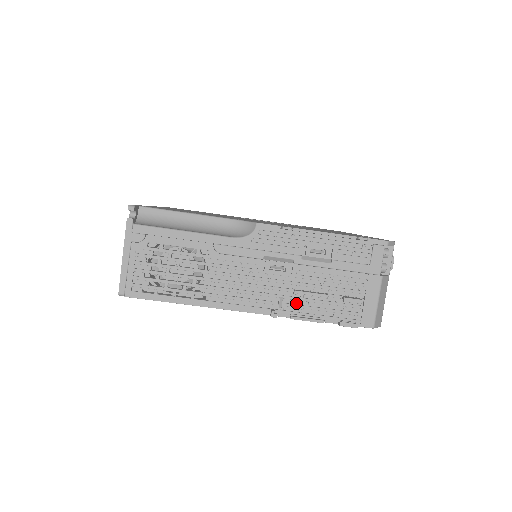
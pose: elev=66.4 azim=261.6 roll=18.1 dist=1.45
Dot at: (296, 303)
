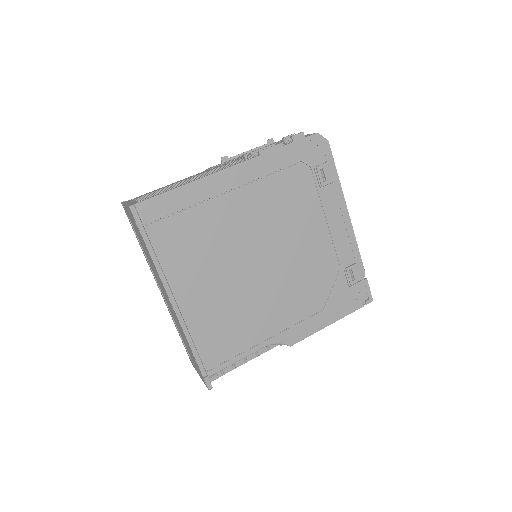
Dot at: occluded
